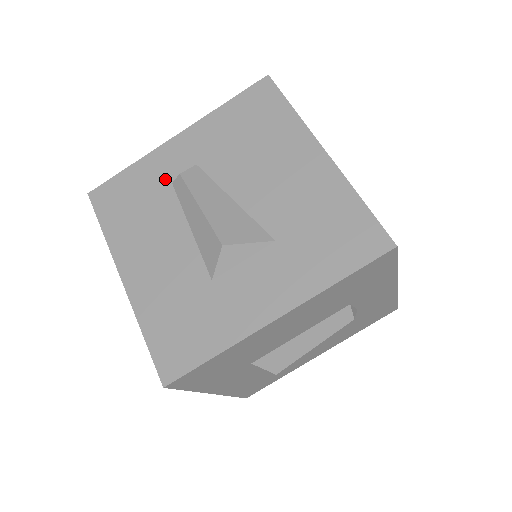
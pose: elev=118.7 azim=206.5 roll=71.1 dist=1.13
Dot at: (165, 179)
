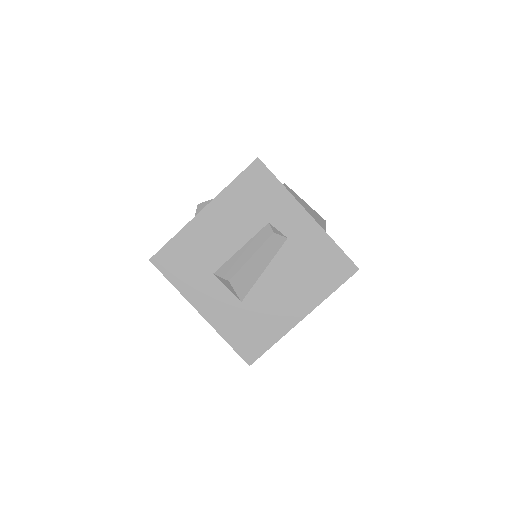
Dot at: occluded
